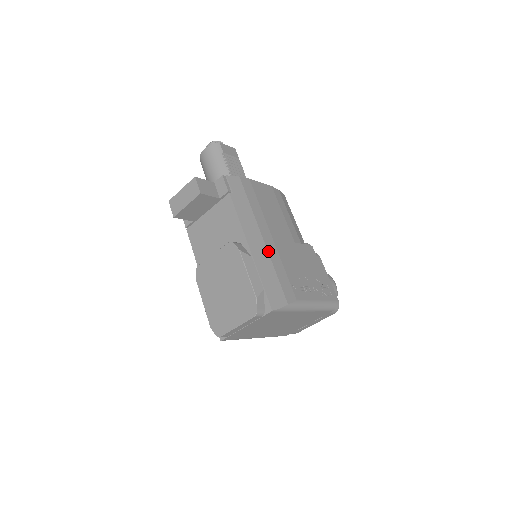
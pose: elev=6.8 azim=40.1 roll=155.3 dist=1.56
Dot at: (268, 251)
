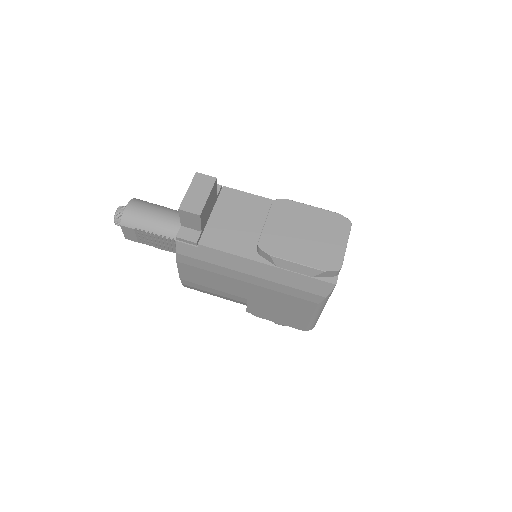
Dot at: occluded
